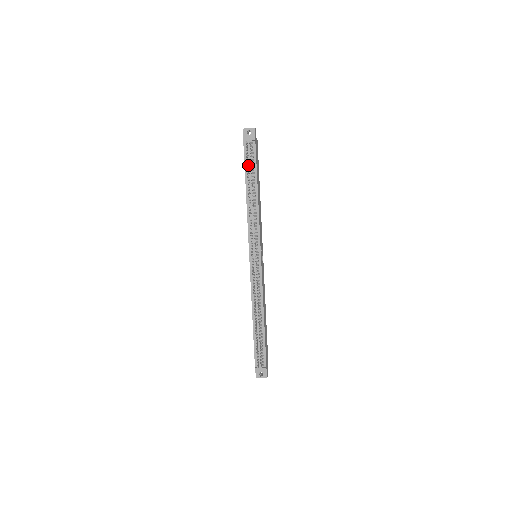
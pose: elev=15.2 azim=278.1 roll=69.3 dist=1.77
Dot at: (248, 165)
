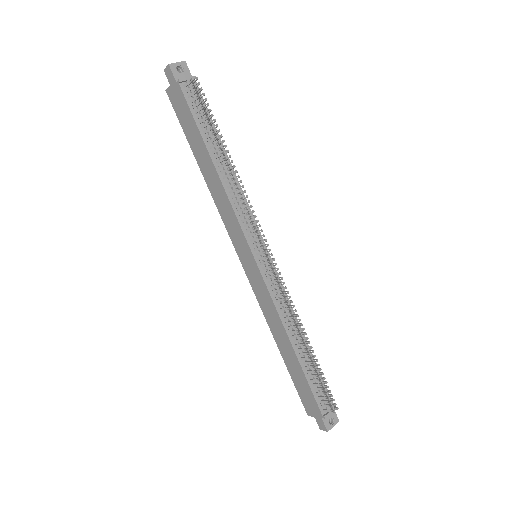
Dot at: (207, 115)
